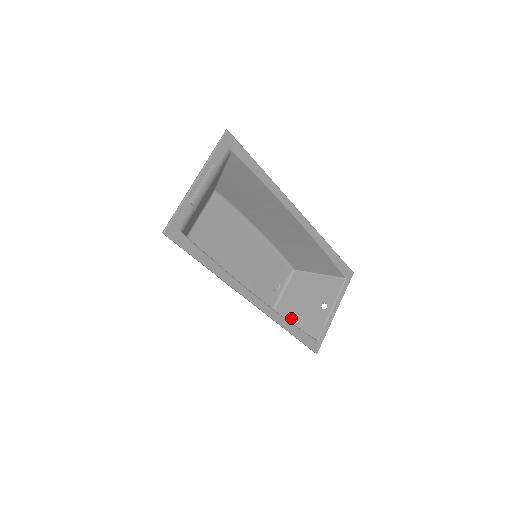
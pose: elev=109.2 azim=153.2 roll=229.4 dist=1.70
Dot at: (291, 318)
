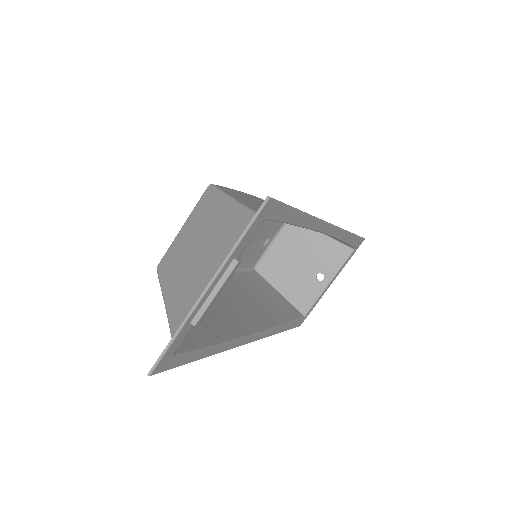
Dot at: (278, 281)
